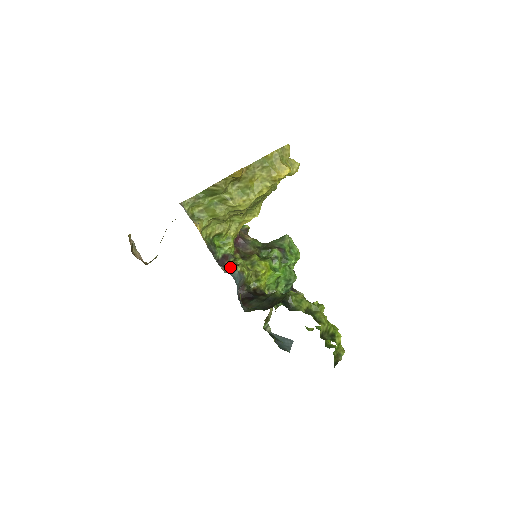
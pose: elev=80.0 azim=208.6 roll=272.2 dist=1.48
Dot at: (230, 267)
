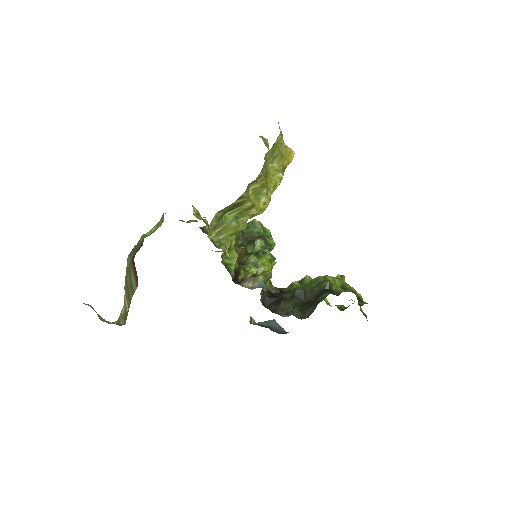
Dot at: (251, 281)
